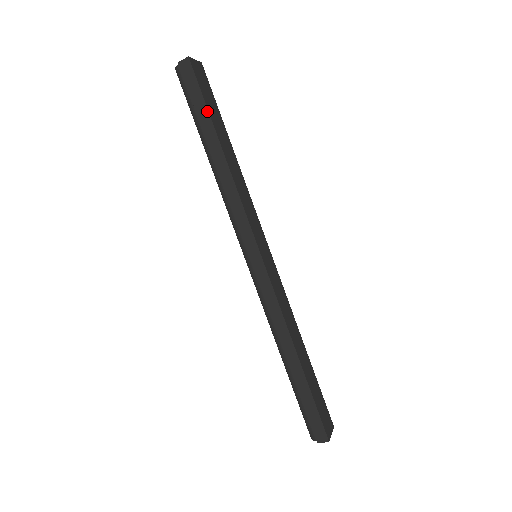
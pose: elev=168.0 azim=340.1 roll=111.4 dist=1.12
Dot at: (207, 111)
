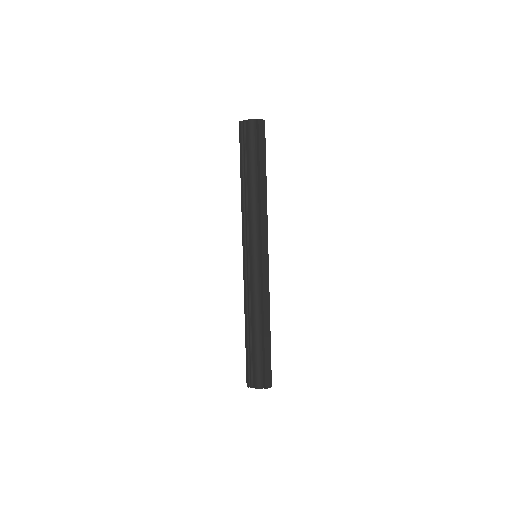
Dot at: (265, 156)
